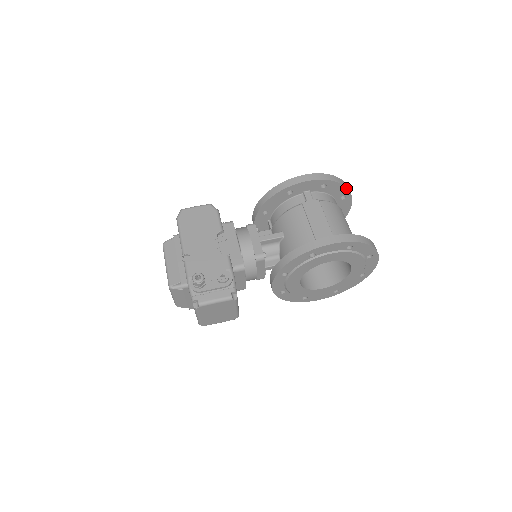
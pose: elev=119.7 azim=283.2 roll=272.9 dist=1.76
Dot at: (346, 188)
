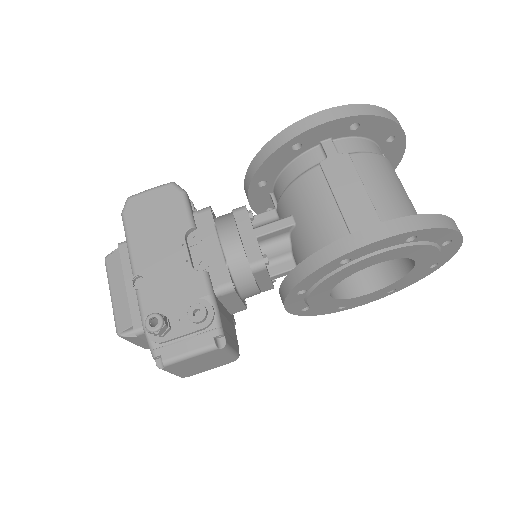
Dot at: (394, 123)
